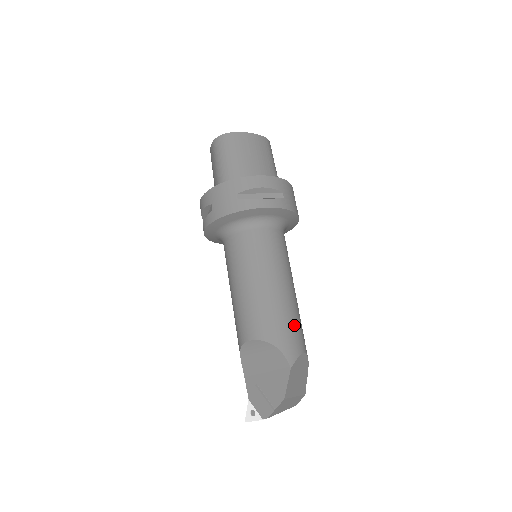
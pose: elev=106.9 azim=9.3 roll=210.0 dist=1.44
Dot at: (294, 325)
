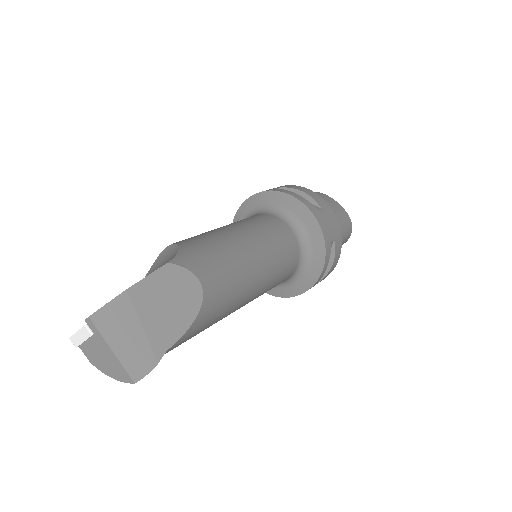
Dot at: (220, 260)
